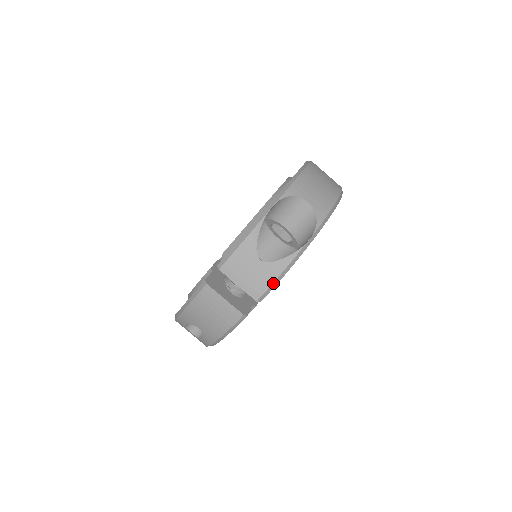
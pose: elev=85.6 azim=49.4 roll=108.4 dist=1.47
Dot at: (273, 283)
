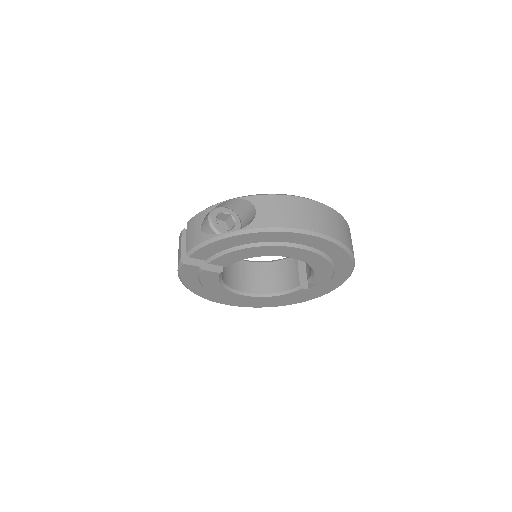
Dot at: (196, 246)
